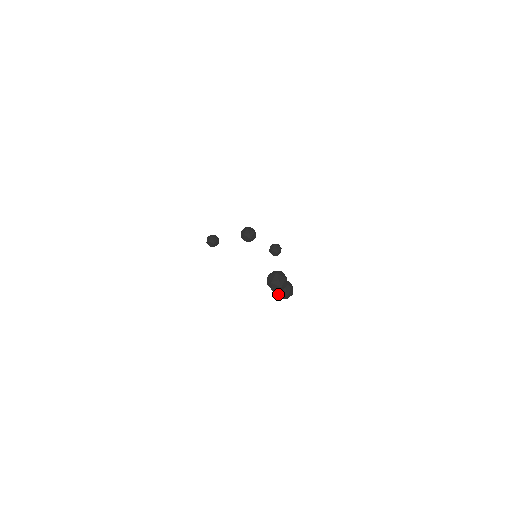
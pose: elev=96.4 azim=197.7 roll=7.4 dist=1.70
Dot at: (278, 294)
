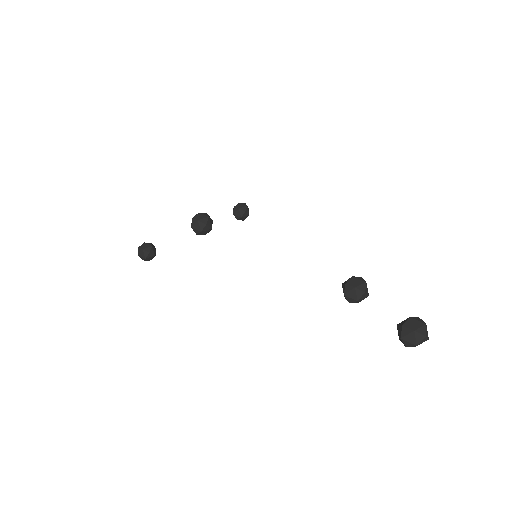
Dot at: (357, 302)
